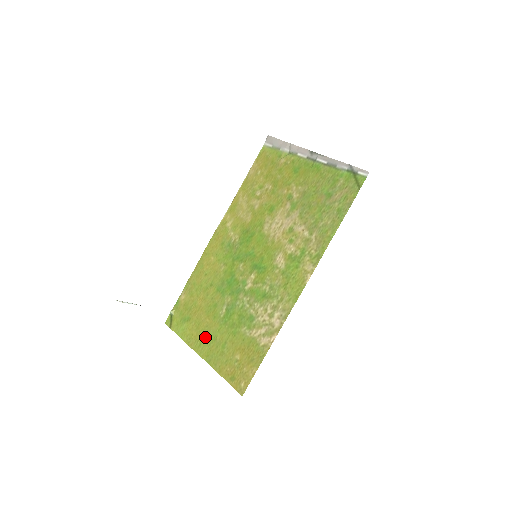
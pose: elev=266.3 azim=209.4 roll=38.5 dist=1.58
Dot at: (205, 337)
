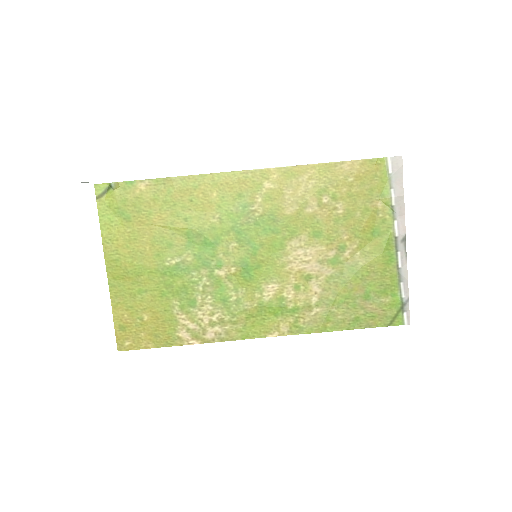
Dot at: (129, 260)
